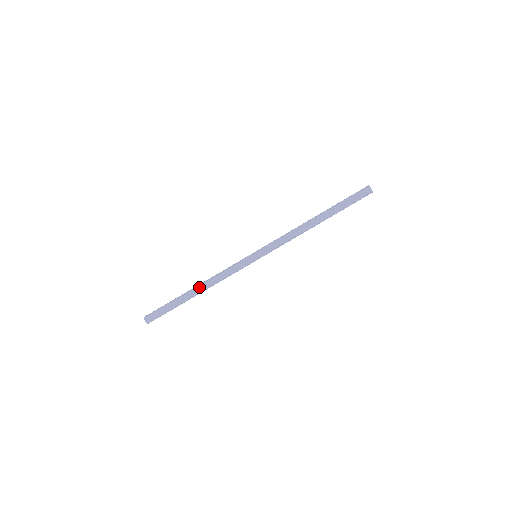
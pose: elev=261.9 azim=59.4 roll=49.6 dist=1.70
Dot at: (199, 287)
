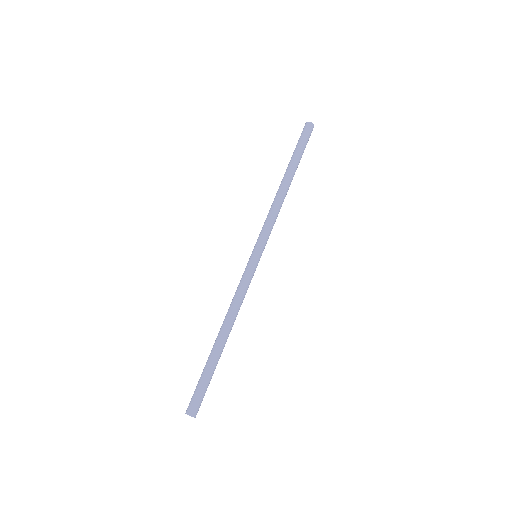
Dot at: (220, 329)
